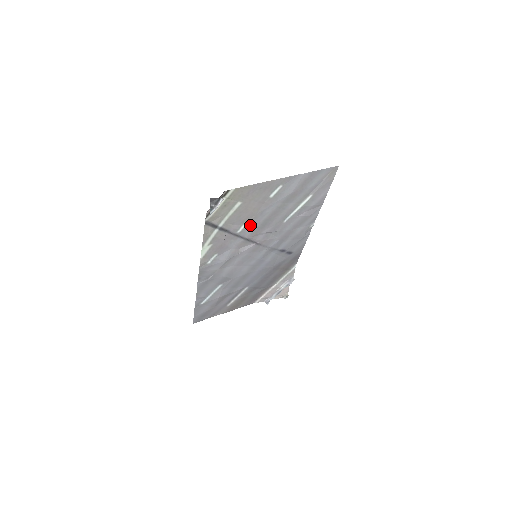
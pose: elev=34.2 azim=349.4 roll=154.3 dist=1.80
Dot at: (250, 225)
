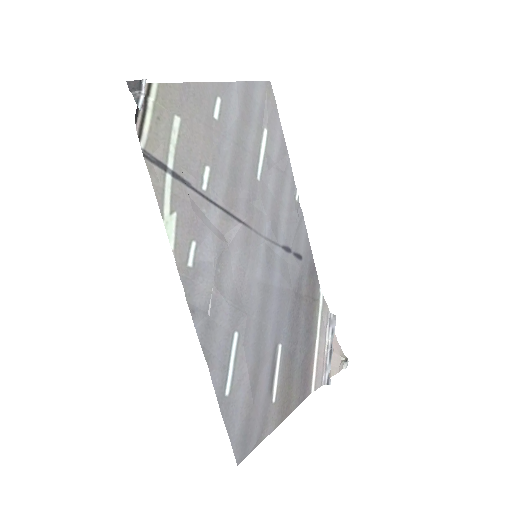
Dot at: (214, 176)
